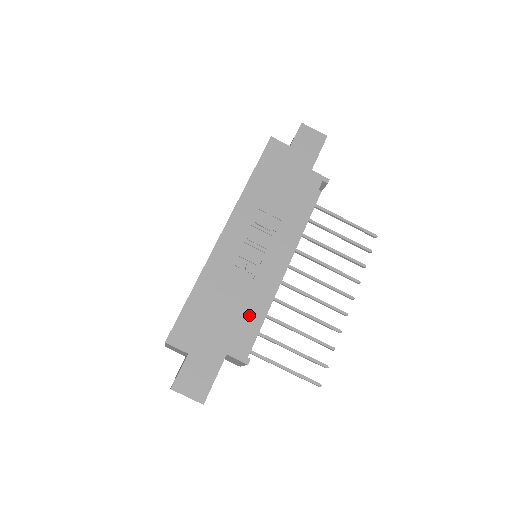
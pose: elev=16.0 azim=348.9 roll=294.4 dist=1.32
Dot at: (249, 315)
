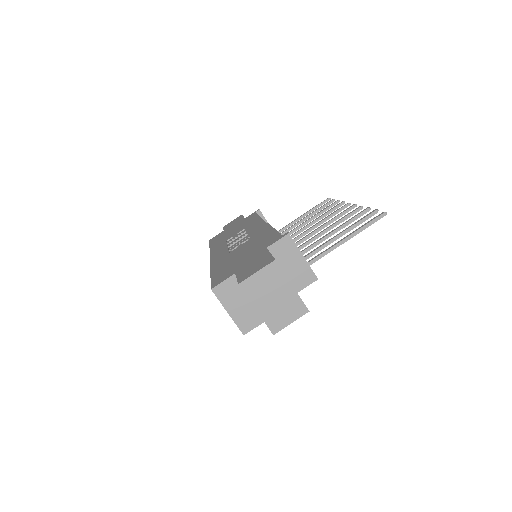
Dot at: (264, 237)
